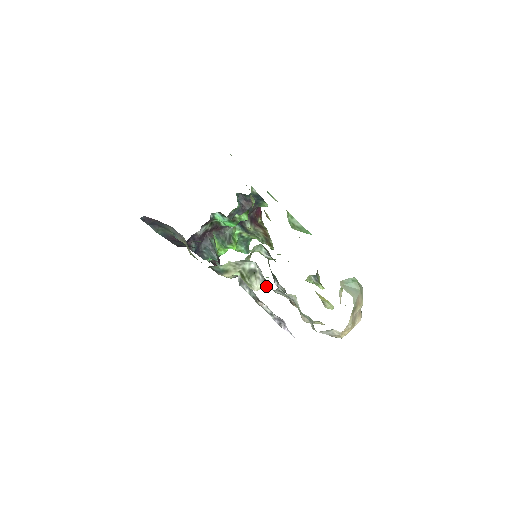
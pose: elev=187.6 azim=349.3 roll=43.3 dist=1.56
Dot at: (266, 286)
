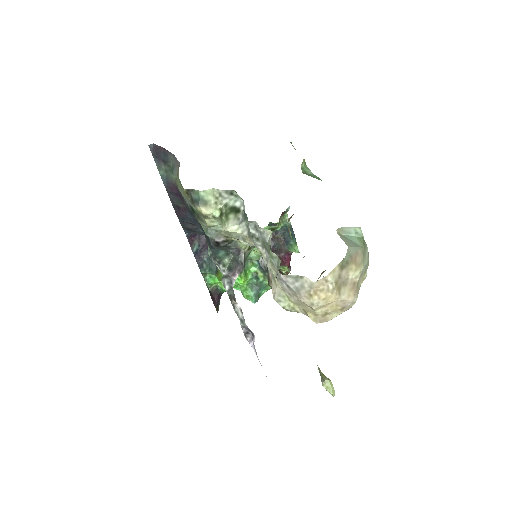
Dot at: (243, 232)
